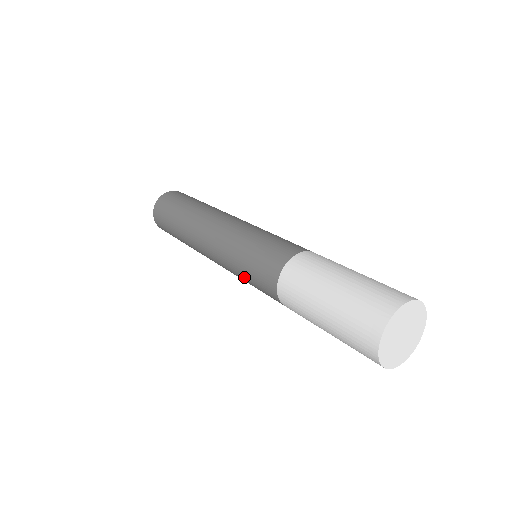
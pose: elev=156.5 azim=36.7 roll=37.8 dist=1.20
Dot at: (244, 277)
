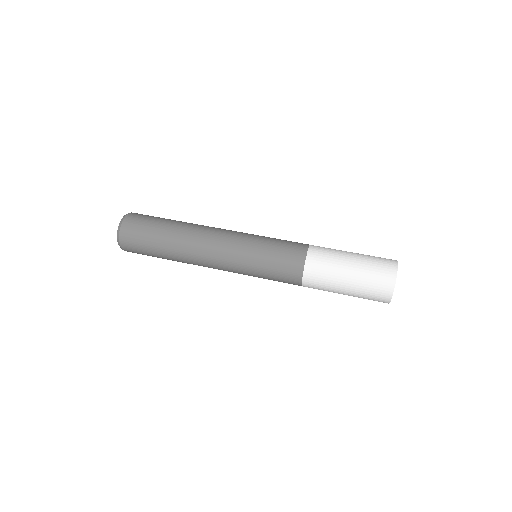
Dot at: (262, 267)
